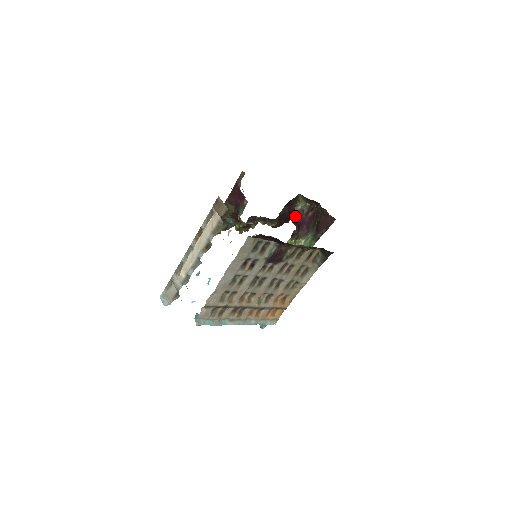
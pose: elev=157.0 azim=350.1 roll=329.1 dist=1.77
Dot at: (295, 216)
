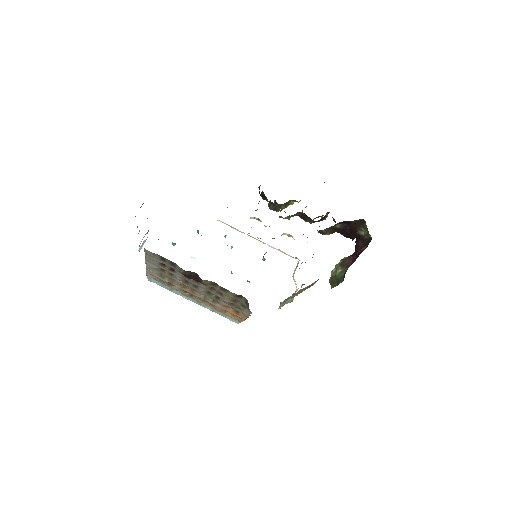
Dot at: (357, 239)
